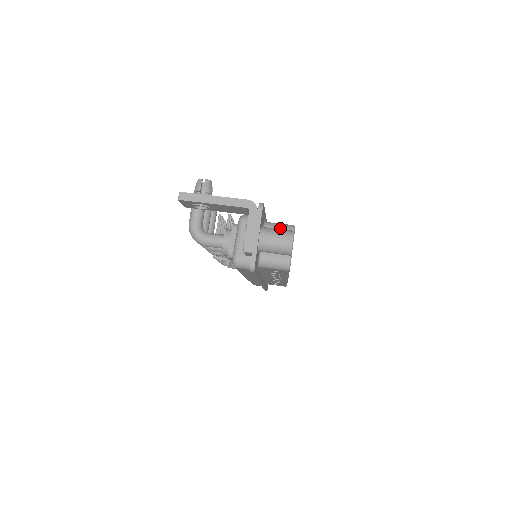
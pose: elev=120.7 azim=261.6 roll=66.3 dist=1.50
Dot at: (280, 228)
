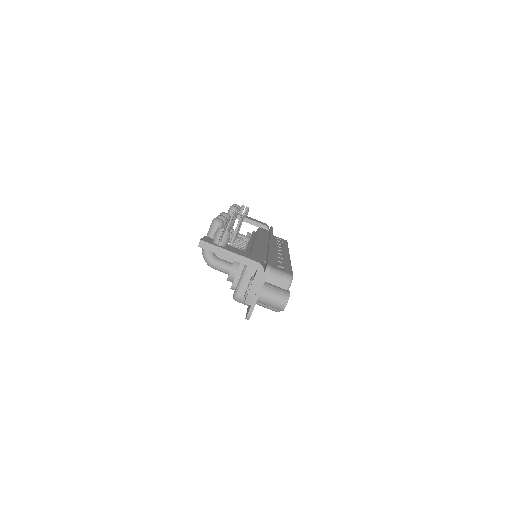
Dot at: (280, 277)
